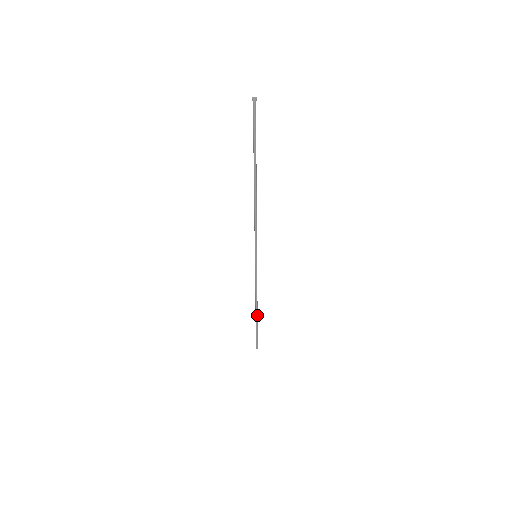
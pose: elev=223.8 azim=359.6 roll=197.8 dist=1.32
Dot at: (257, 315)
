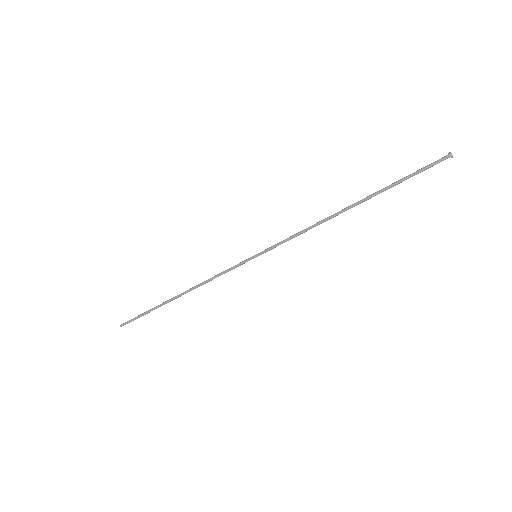
Dot at: (172, 300)
